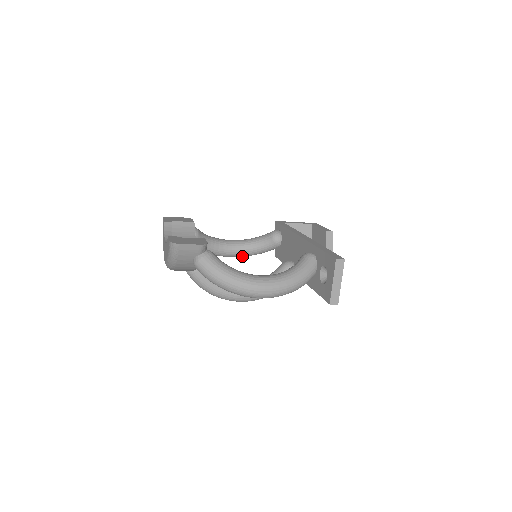
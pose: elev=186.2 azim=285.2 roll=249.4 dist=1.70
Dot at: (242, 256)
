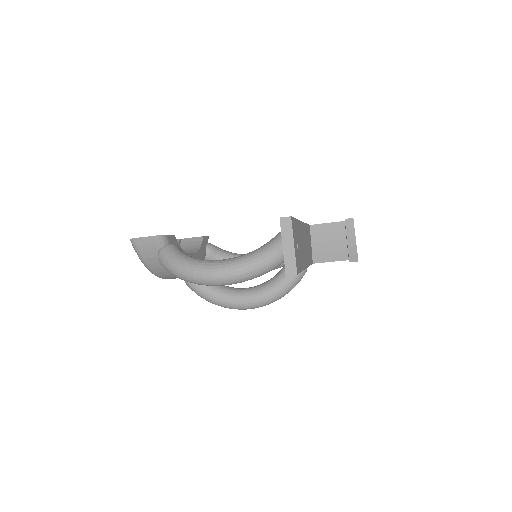
Dot at: occluded
